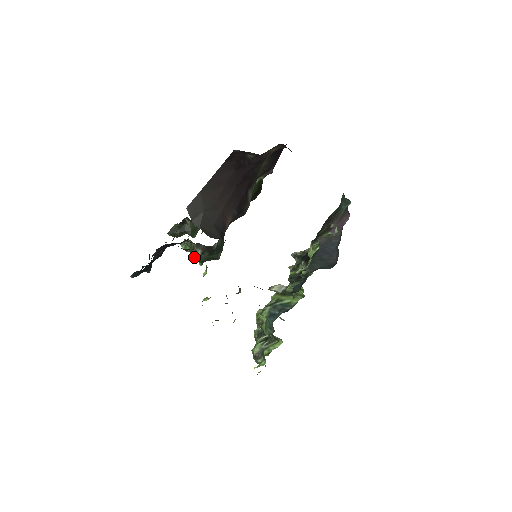
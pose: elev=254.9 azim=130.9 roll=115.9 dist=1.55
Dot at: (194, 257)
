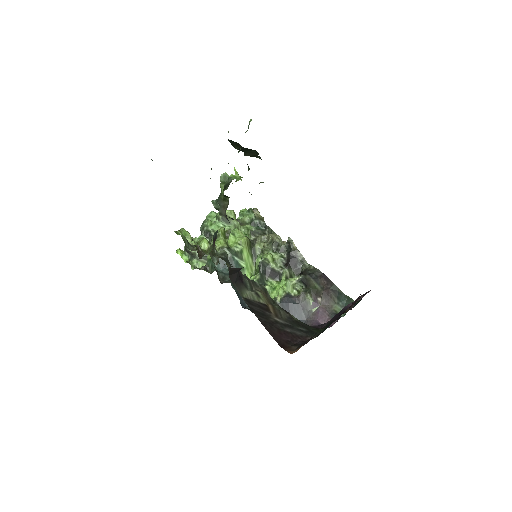
Dot at: (217, 205)
